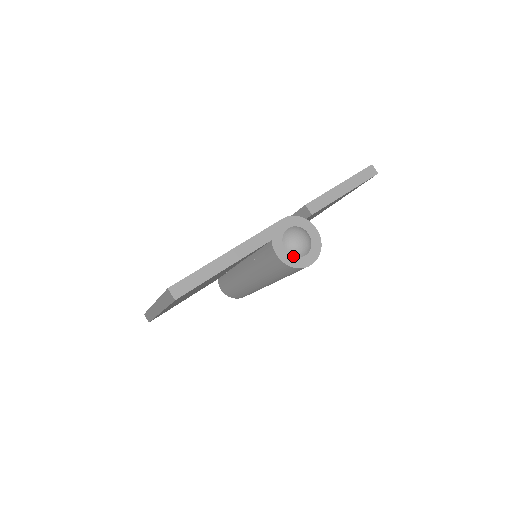
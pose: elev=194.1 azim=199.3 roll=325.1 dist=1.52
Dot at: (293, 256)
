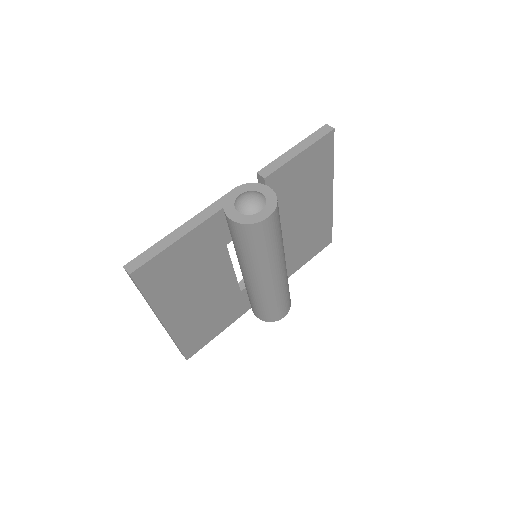
Dot at: (247, 215)
